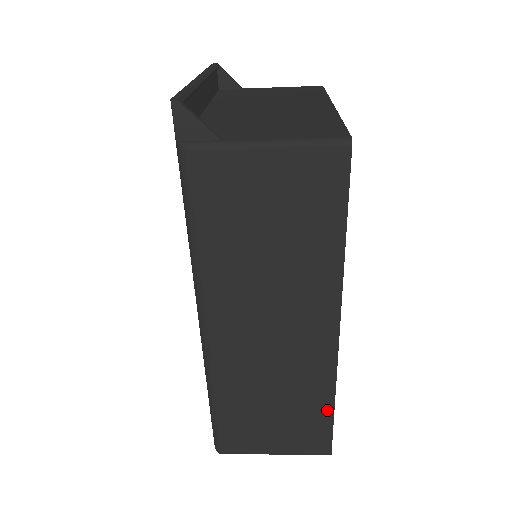
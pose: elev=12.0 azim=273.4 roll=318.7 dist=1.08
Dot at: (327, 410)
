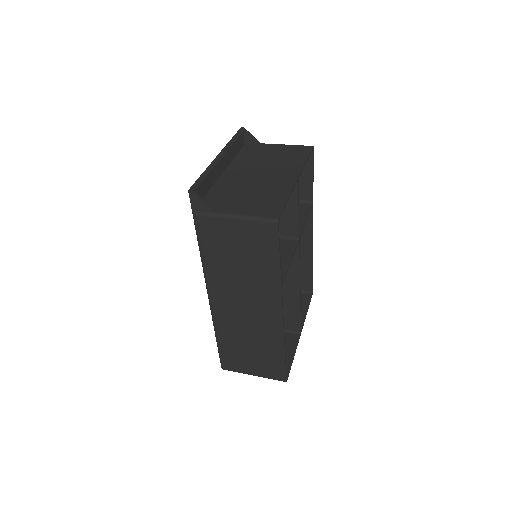
Dot at: (281, 356)
